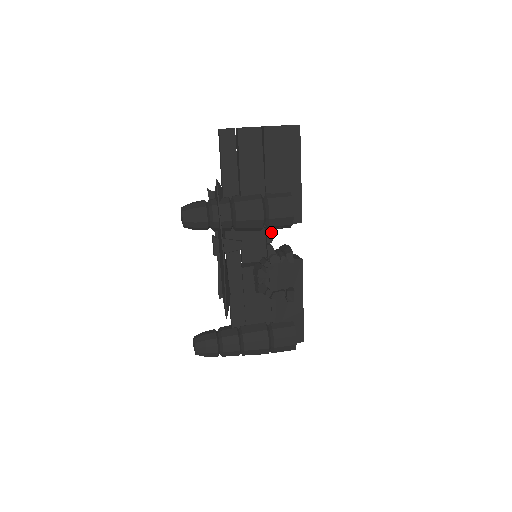
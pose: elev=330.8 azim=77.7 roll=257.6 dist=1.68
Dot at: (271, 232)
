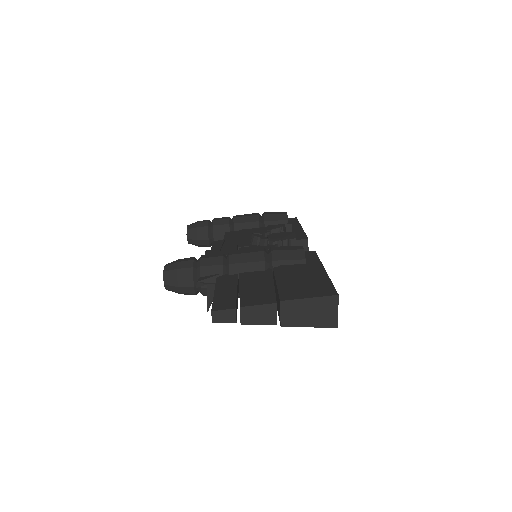
Dot at: occluded
